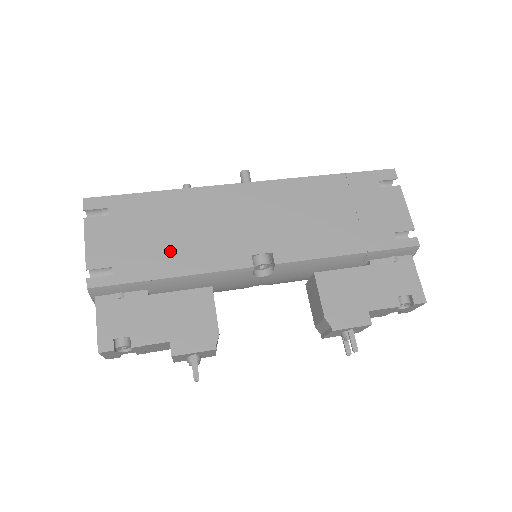
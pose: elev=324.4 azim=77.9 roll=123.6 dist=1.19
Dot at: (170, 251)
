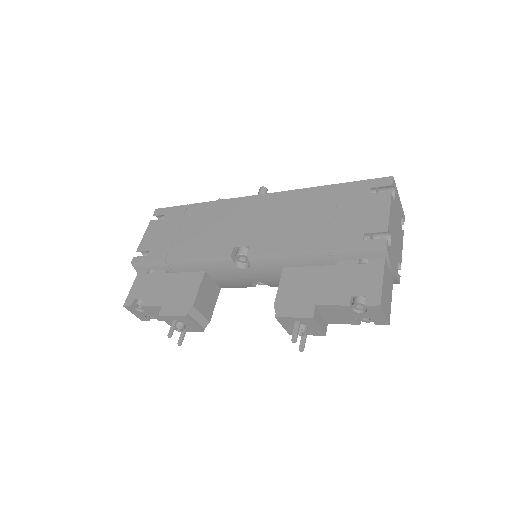
Dot at: (184, 242)
